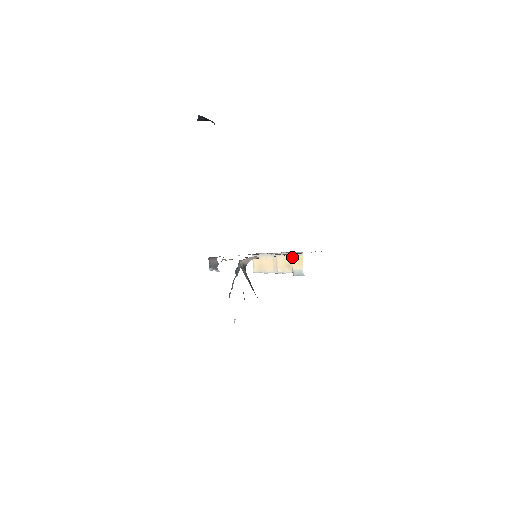
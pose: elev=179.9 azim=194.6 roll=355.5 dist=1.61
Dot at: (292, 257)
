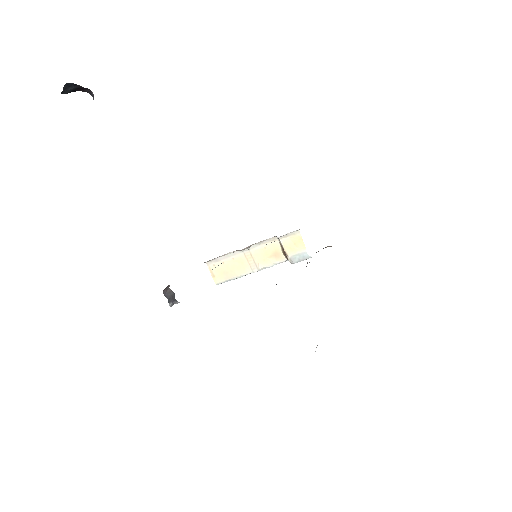
Dot at: (283, 241)
